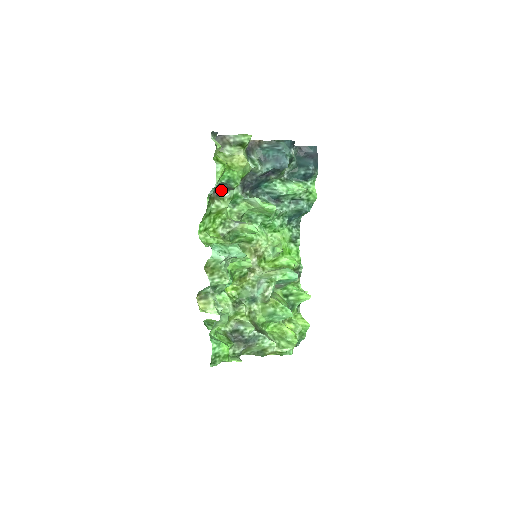
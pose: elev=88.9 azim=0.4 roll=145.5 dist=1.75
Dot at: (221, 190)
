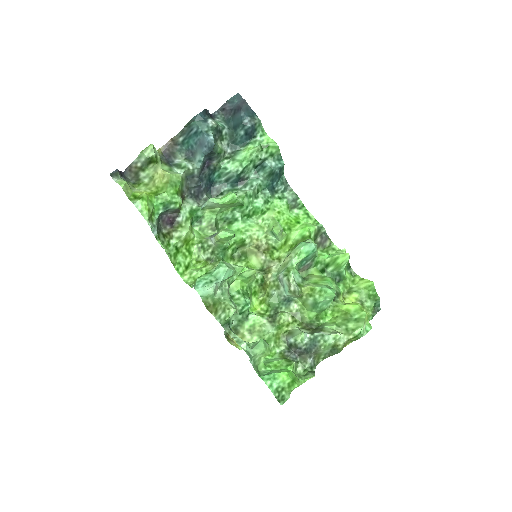
Dot at: (171, 219)
